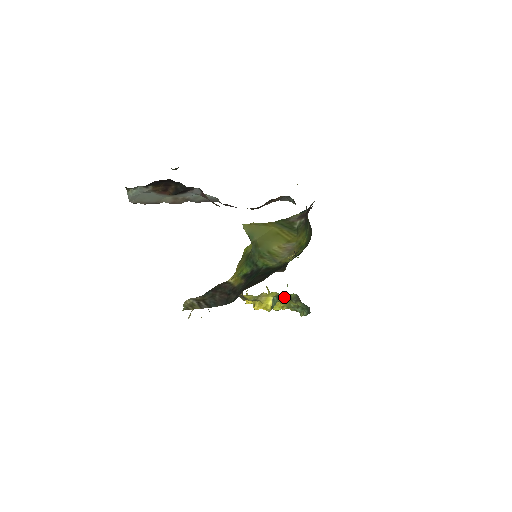
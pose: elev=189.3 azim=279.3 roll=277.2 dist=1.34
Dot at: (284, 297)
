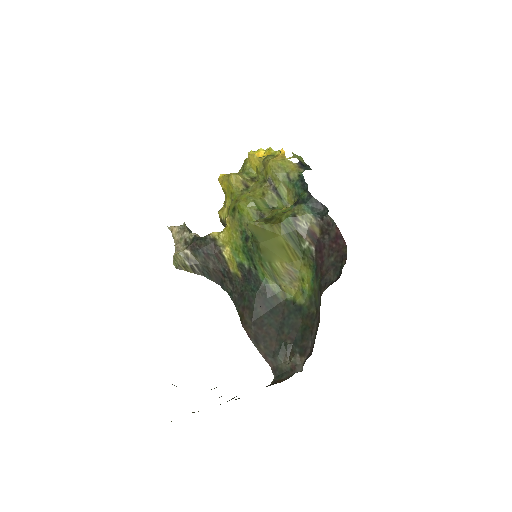
Dot at: occluded
